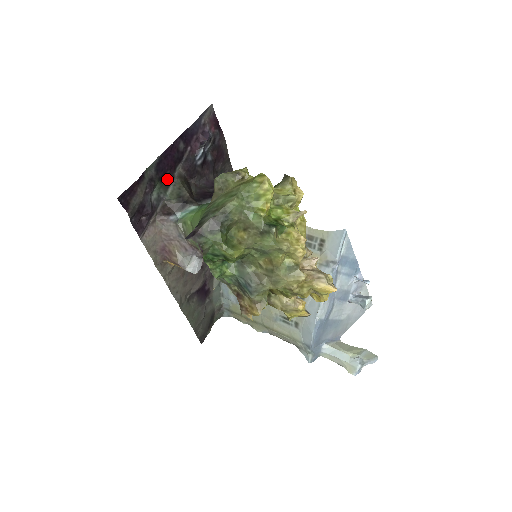
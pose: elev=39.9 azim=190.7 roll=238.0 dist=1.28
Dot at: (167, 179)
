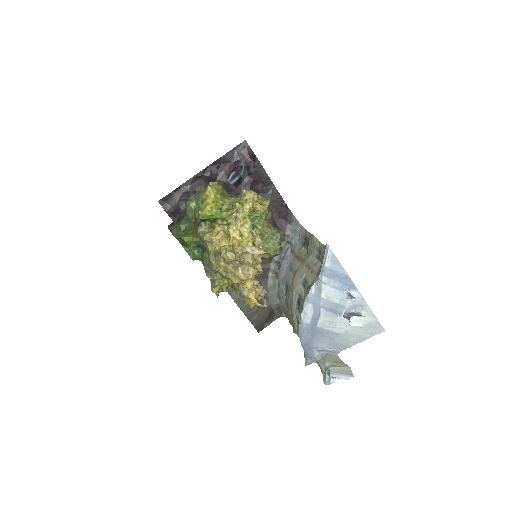
Dot at: occluded
